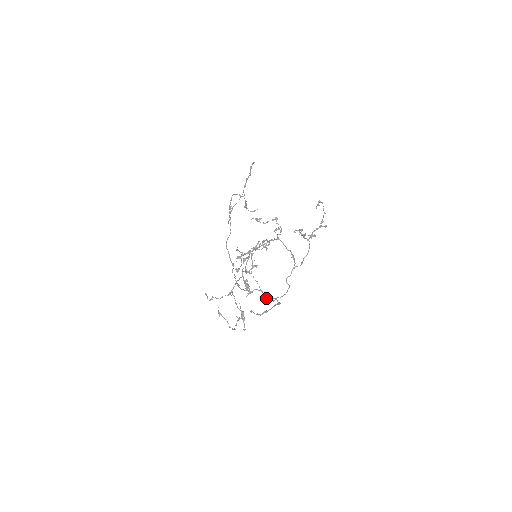
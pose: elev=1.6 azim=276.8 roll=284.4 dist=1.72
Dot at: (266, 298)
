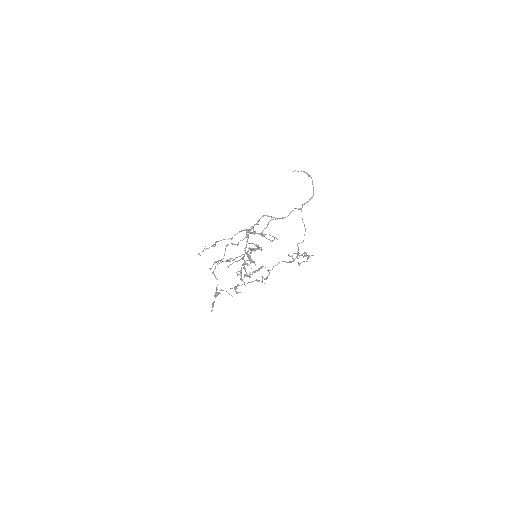
Dot at: (295, 208)
